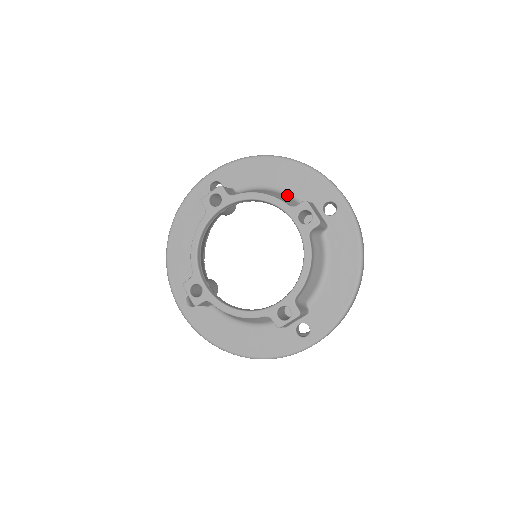
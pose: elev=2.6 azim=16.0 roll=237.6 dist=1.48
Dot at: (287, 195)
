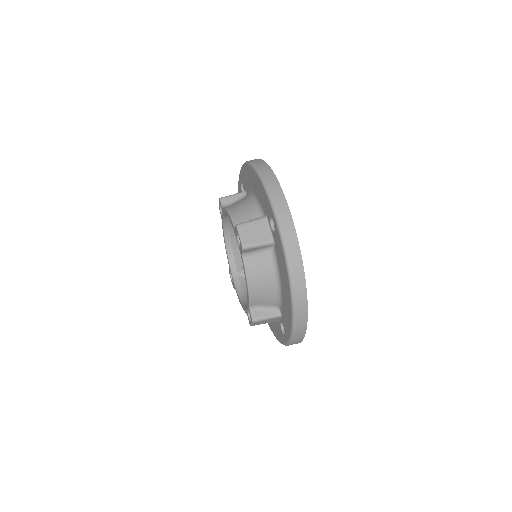
Dot at: (278, 297)
